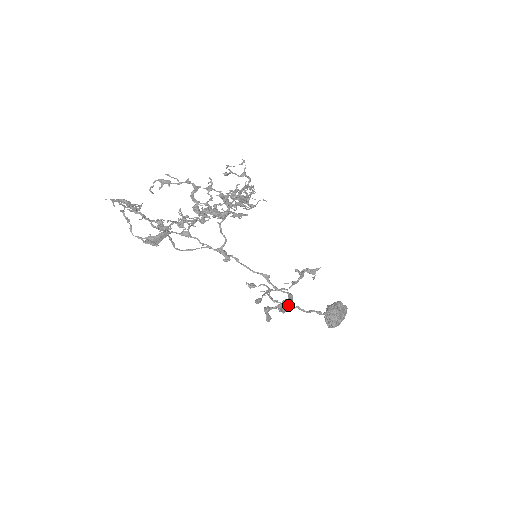
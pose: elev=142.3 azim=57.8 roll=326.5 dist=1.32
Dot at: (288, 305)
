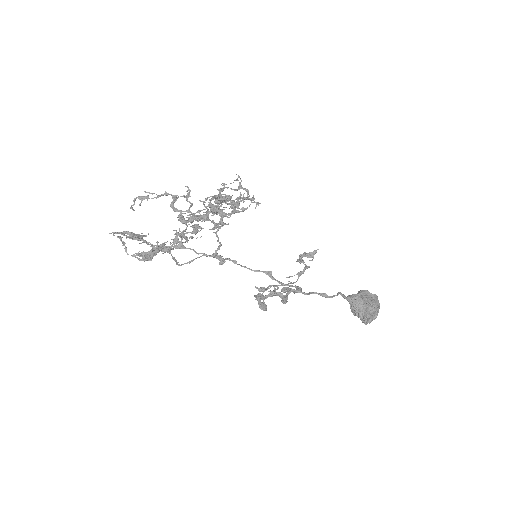
Dot at: (281, 289)
